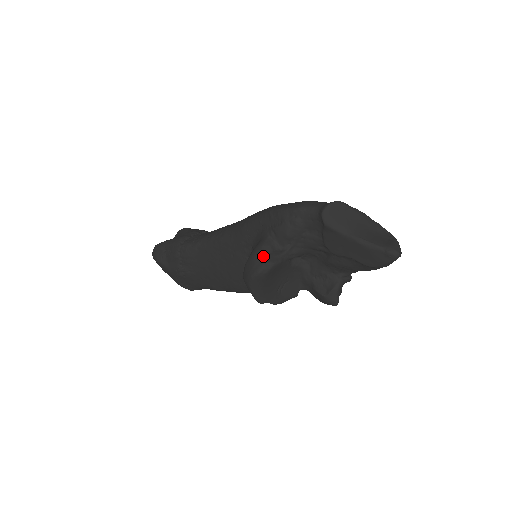
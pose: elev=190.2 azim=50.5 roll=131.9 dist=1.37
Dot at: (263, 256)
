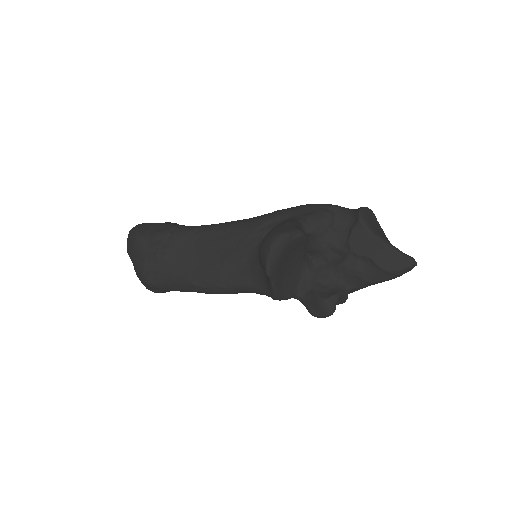
Dot at: (294, 226)
